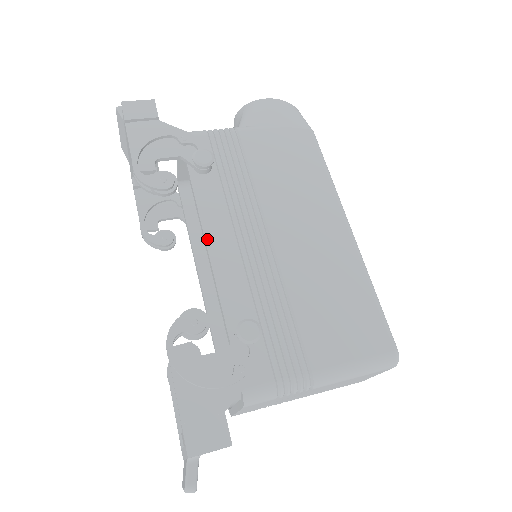
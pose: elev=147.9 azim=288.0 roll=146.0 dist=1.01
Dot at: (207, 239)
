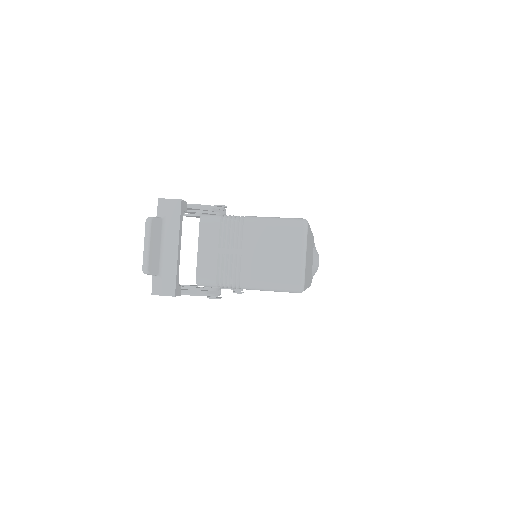
Dot at: occluded
